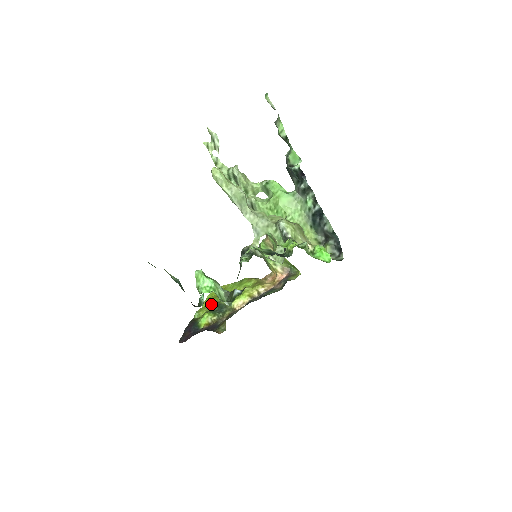
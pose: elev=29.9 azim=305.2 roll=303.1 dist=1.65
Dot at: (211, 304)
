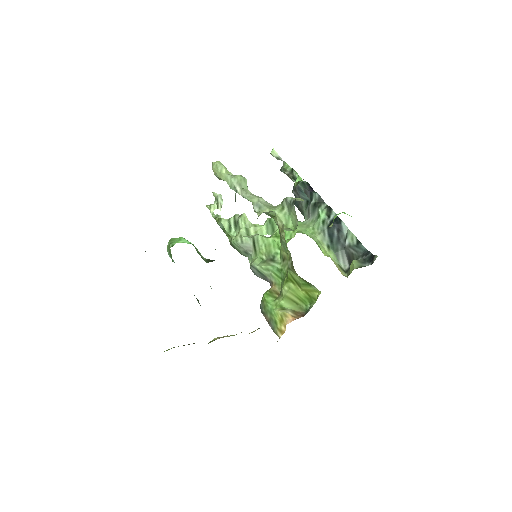
Dot at: occluded
